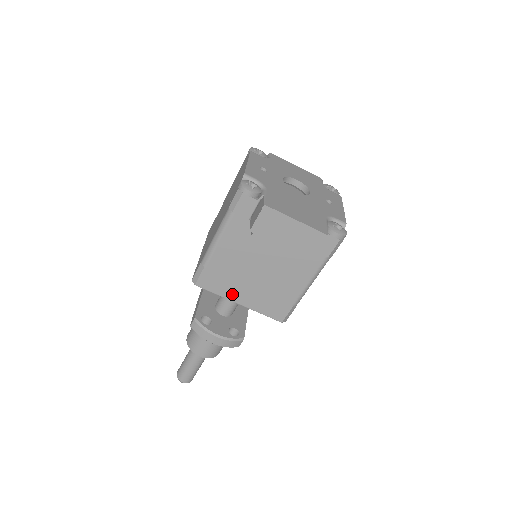
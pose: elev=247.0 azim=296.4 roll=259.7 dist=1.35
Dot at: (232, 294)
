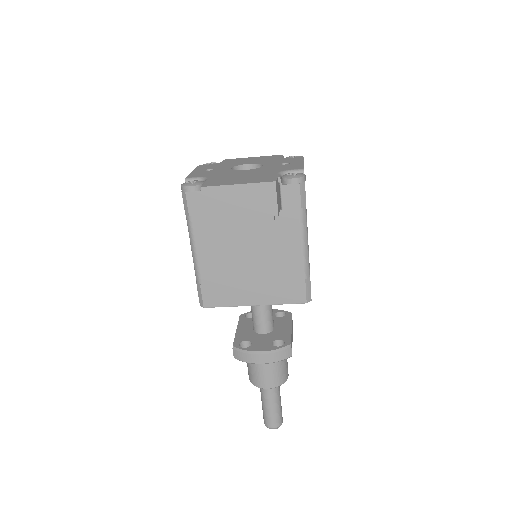
Dot at: (241, 298)
